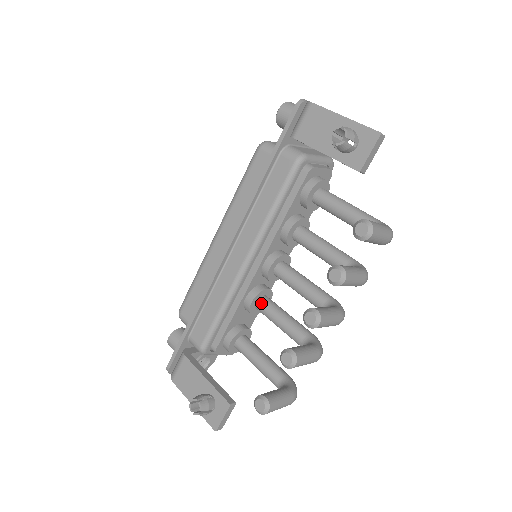
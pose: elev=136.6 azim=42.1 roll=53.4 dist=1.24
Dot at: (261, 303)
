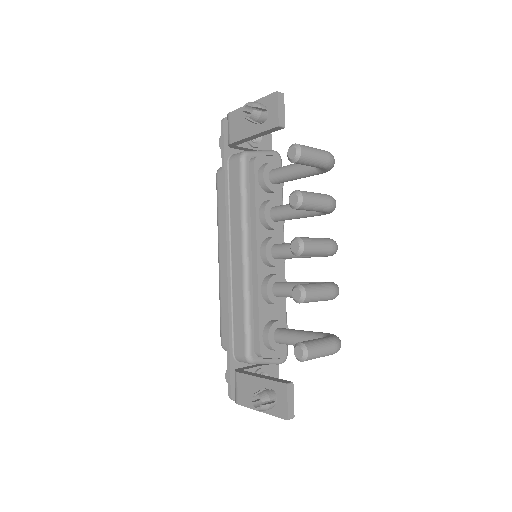
Dot at: (276, 287)
